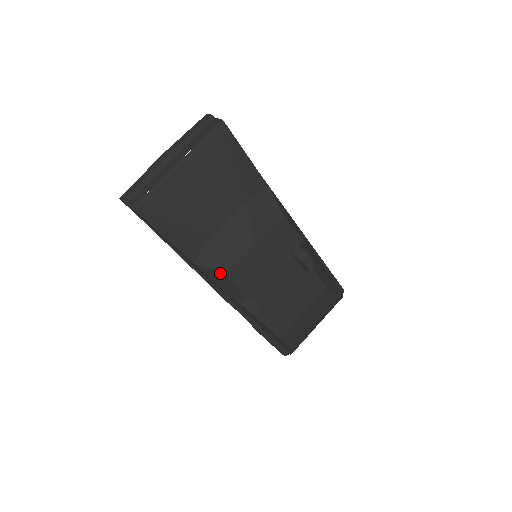
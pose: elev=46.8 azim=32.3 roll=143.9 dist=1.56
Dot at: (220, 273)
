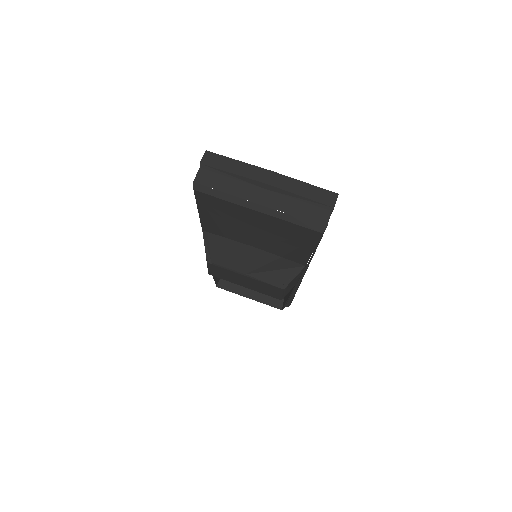
Dot at: (206, 256)
